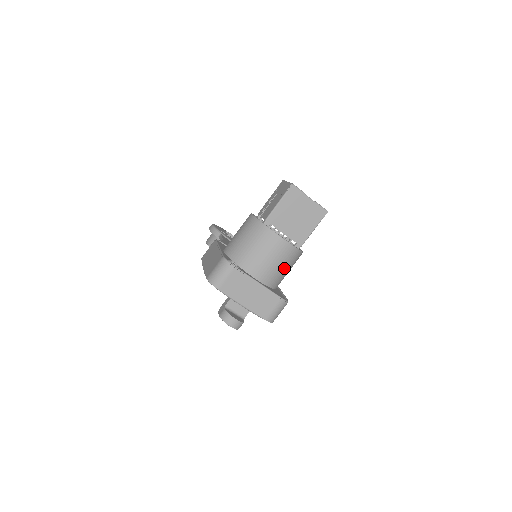
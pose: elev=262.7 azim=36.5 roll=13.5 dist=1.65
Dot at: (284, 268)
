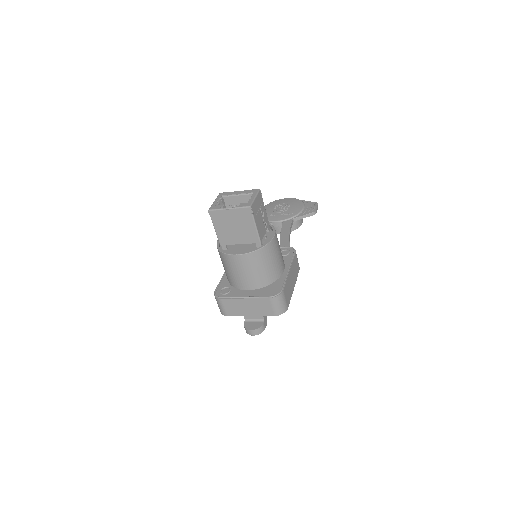
Dot at: (261, 268)
